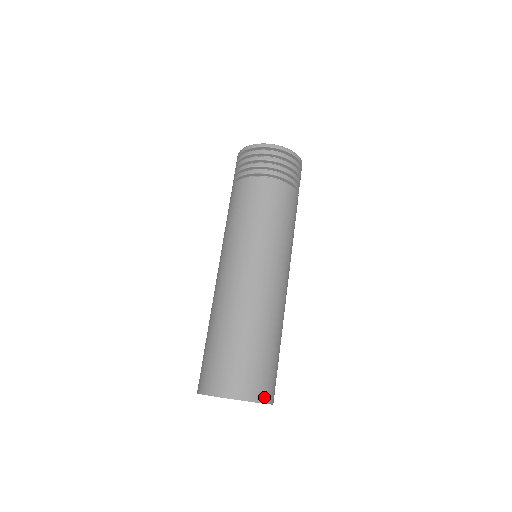
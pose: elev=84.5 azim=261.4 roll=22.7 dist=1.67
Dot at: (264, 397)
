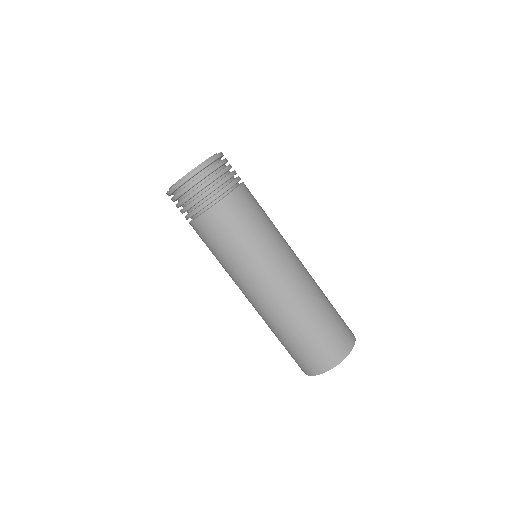
Dot at: (340, 357)
